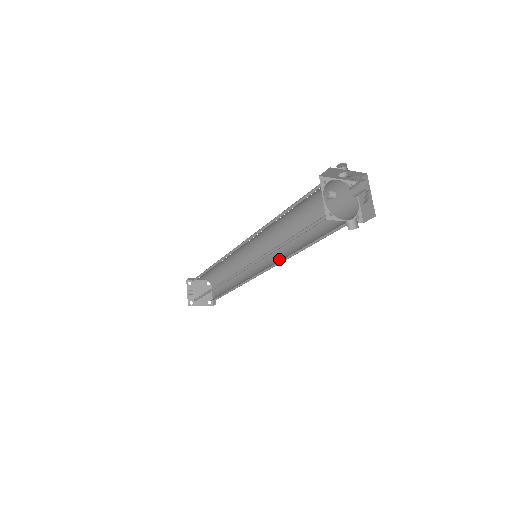
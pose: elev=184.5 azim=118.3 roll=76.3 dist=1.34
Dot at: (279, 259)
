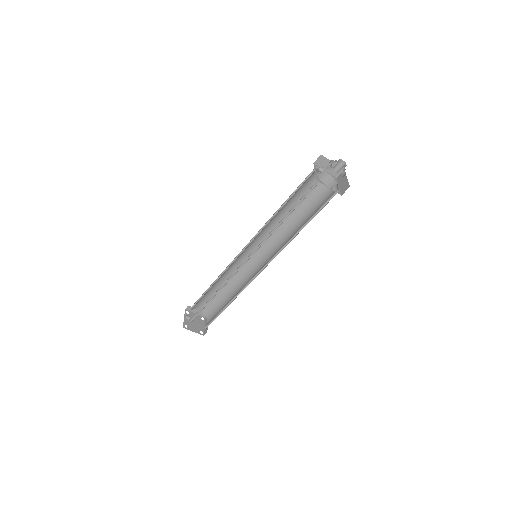
Dot at: (275, 254)
